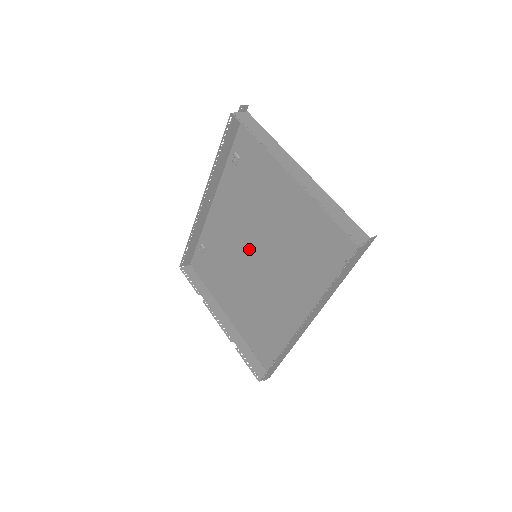
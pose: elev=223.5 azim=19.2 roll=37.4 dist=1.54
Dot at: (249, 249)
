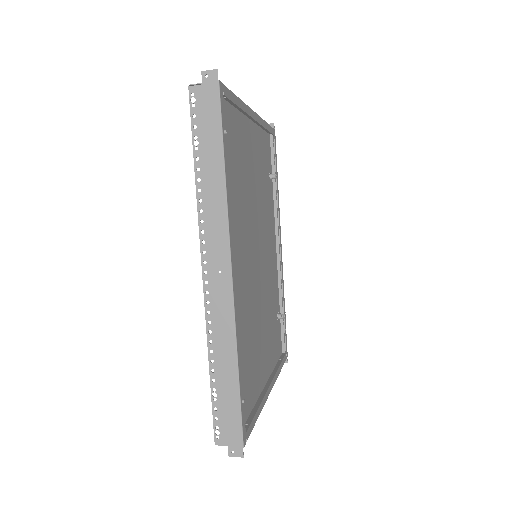
Dot at: (259, 256)
